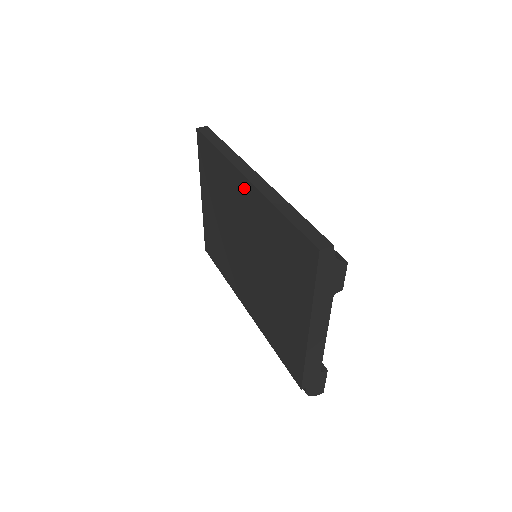
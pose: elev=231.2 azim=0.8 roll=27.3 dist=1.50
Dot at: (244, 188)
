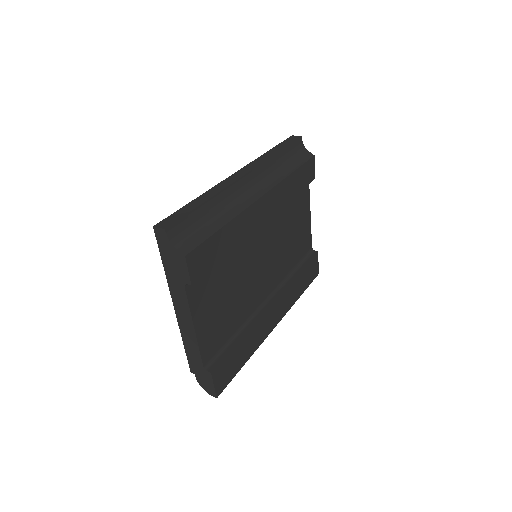
Dot at: occluded
